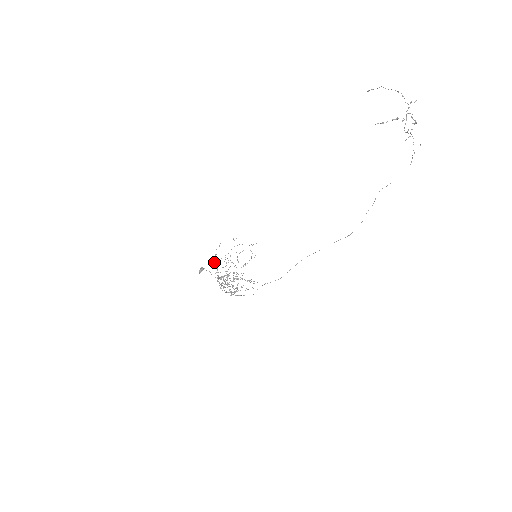
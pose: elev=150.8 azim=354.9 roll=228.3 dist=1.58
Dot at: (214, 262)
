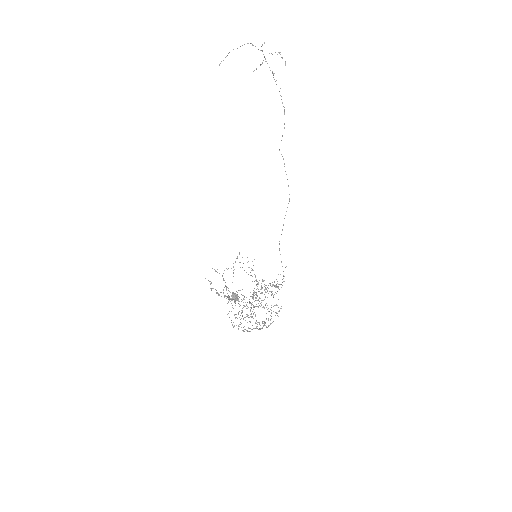
Dot at: occluded
